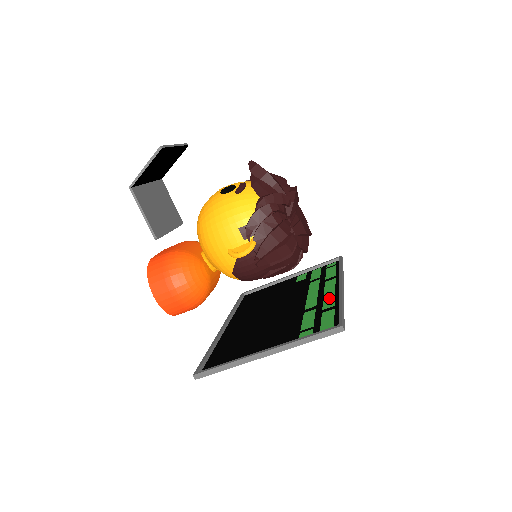
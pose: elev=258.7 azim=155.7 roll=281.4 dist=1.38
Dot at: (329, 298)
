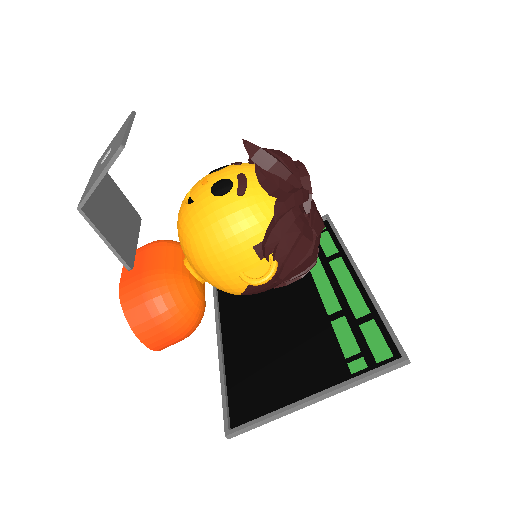
Dot at: (354, 297)
